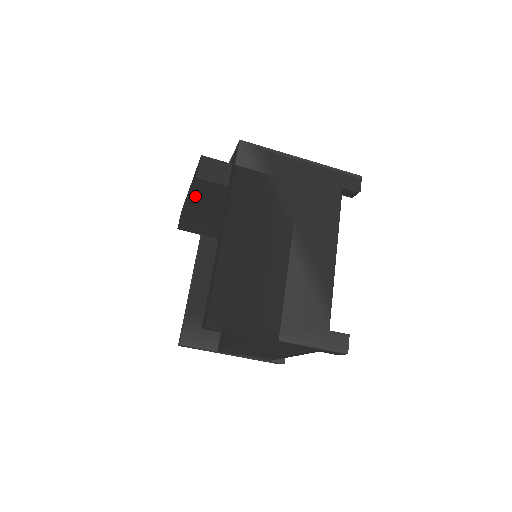
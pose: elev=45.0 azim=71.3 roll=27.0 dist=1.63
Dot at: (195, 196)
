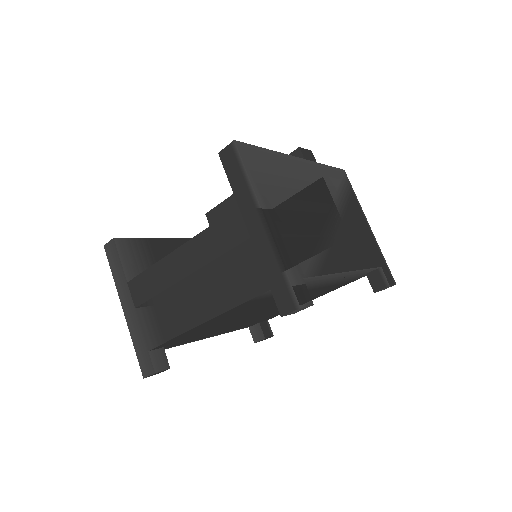
Dot at: occluded
